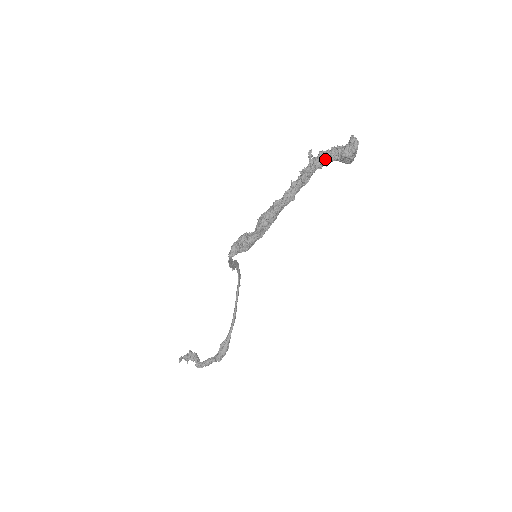
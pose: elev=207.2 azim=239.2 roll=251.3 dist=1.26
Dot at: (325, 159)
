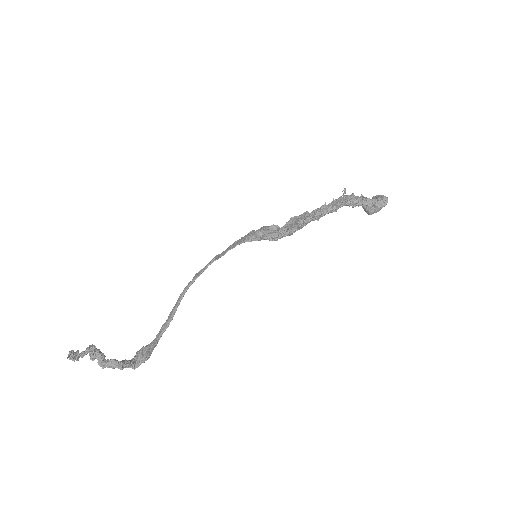
Dot at: (358, 200)
